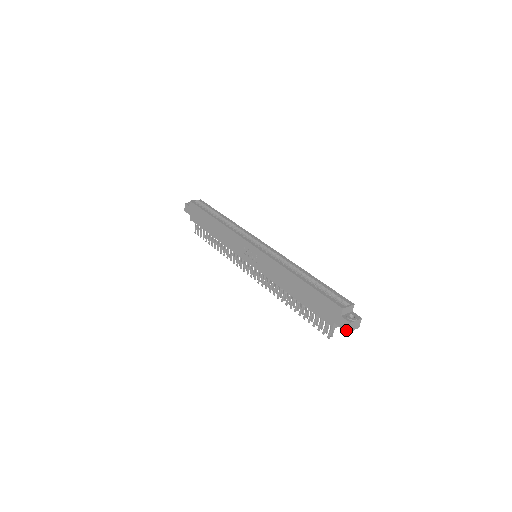
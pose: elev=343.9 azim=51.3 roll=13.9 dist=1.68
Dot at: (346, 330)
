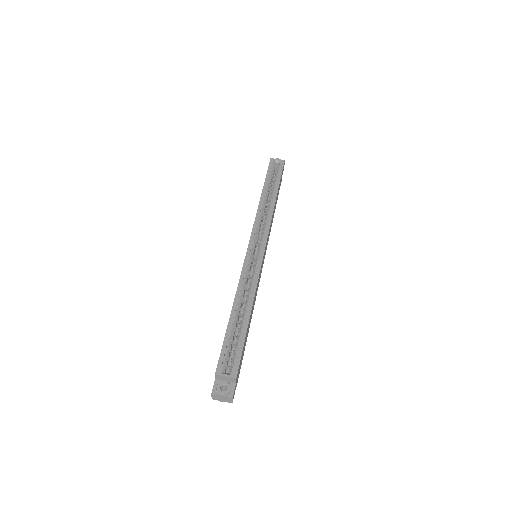
Dot at: (212, 396)
